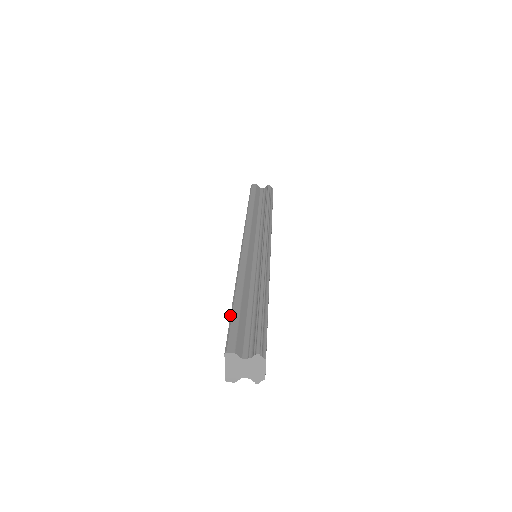
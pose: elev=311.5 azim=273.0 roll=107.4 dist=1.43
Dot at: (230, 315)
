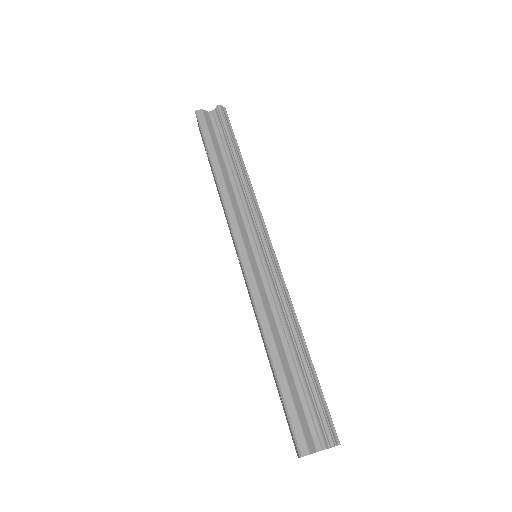
Dot at: (280, 394)
